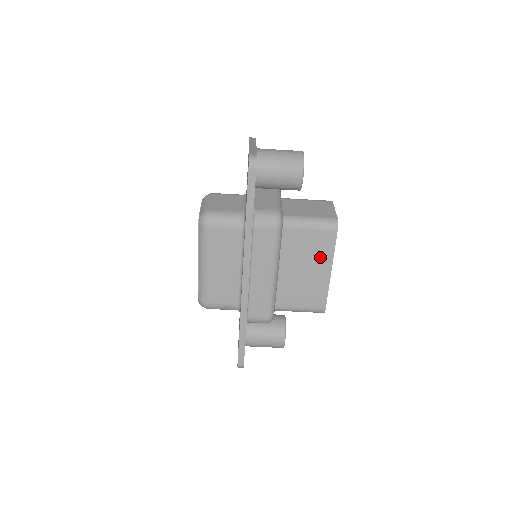
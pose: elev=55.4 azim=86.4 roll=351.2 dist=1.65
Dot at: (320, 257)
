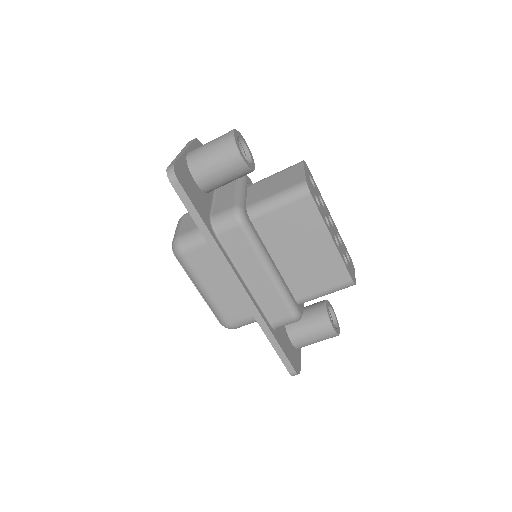
Dot at: (311, 230)
